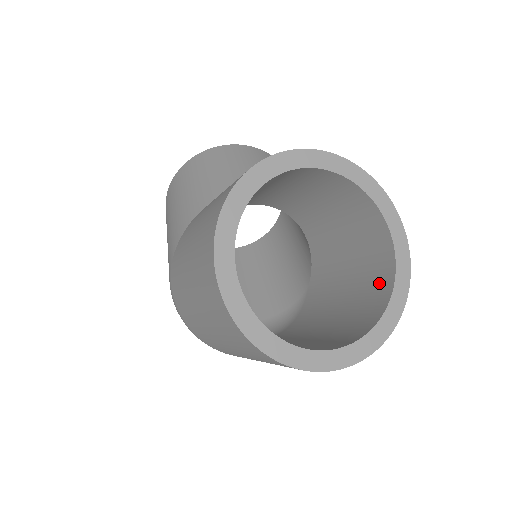
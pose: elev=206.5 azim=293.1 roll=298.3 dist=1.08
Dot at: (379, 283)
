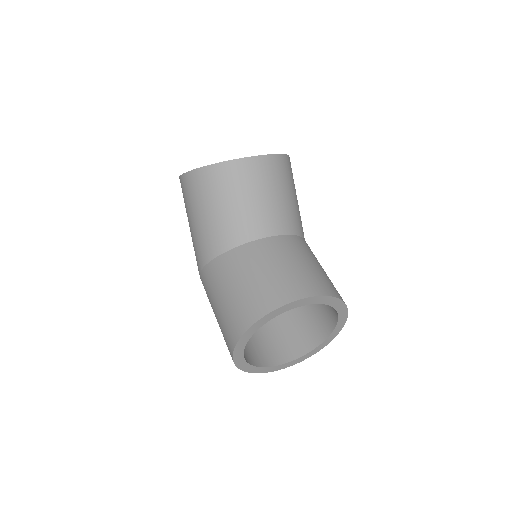
Dot at: (328, 317)
